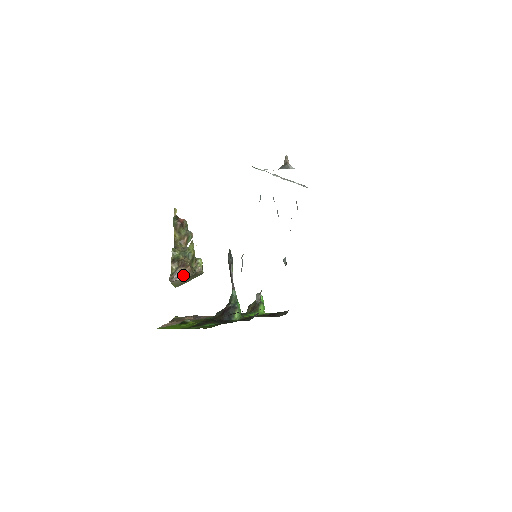
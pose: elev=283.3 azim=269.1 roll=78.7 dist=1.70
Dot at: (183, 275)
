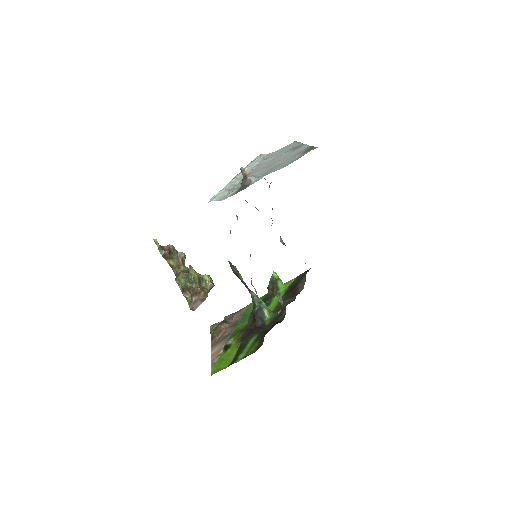
Dot at: (200, 302)
